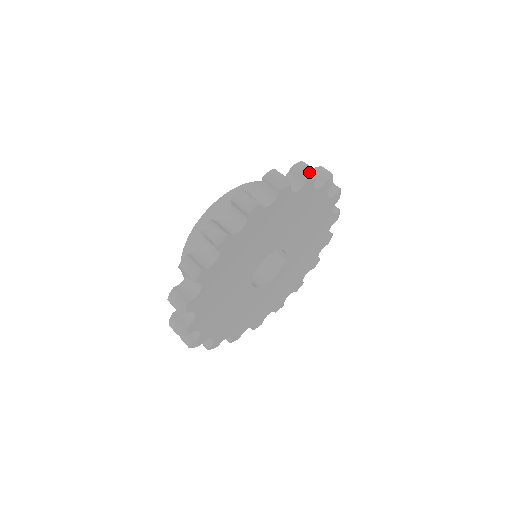
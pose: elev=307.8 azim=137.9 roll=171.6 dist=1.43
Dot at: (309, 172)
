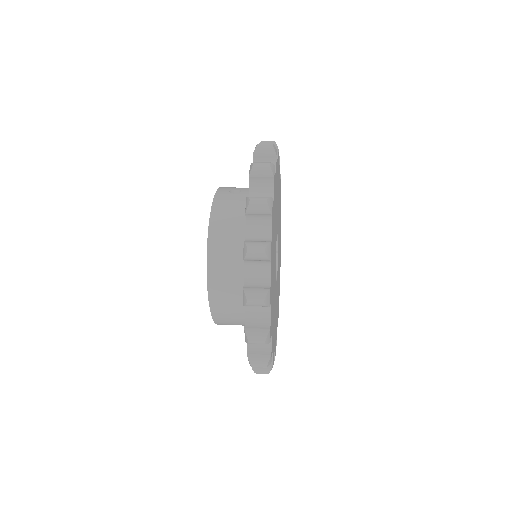
Dot at: (276, 144)
